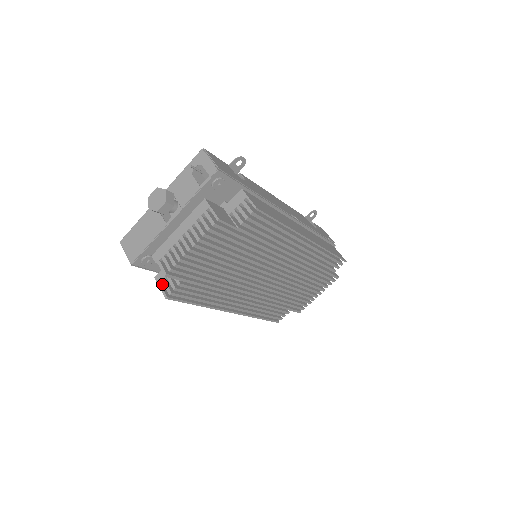
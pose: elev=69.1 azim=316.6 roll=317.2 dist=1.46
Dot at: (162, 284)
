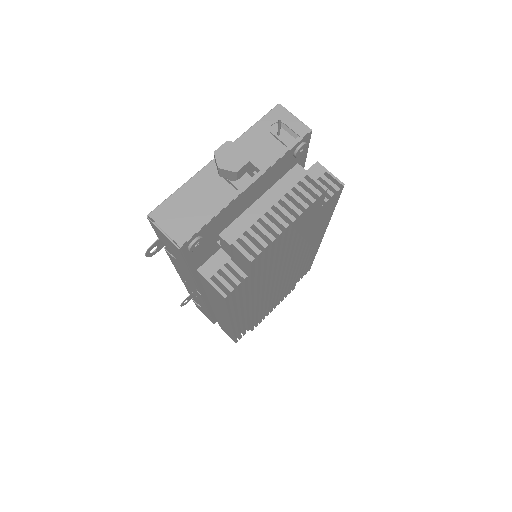
Dot at: (210, 279)
